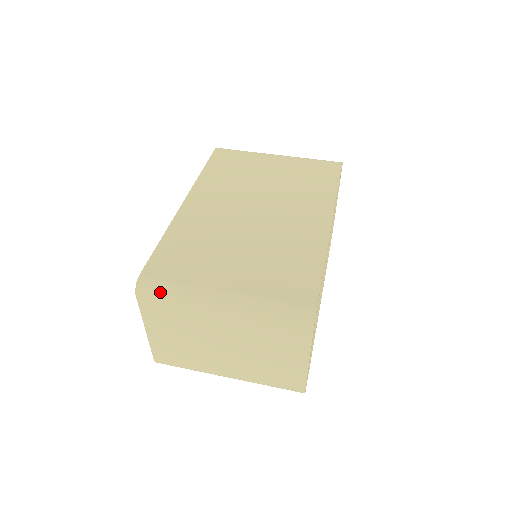
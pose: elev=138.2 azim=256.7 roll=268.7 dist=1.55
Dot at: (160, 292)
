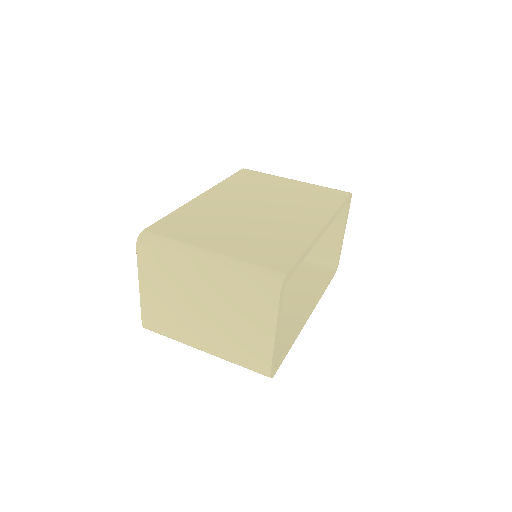
Dot at: (156, 244)
